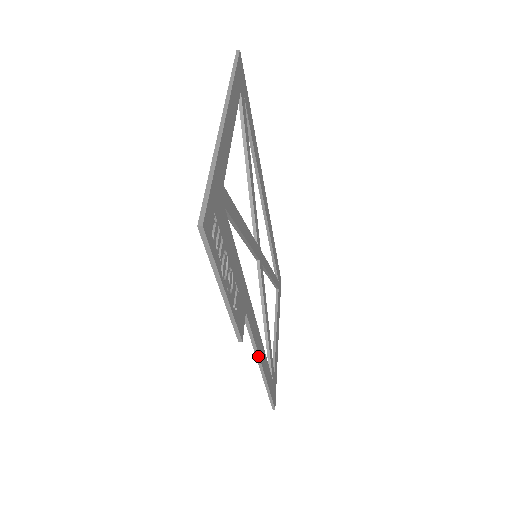
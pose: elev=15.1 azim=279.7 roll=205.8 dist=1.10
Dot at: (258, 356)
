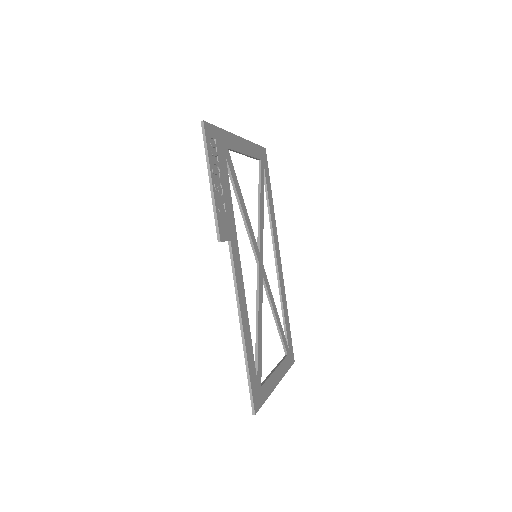
Dot at: (239, 306)
